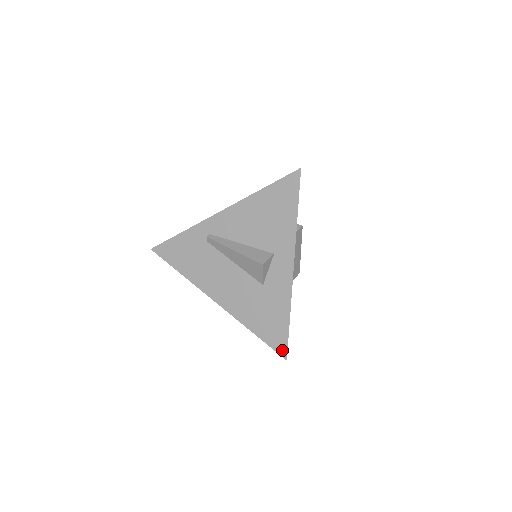
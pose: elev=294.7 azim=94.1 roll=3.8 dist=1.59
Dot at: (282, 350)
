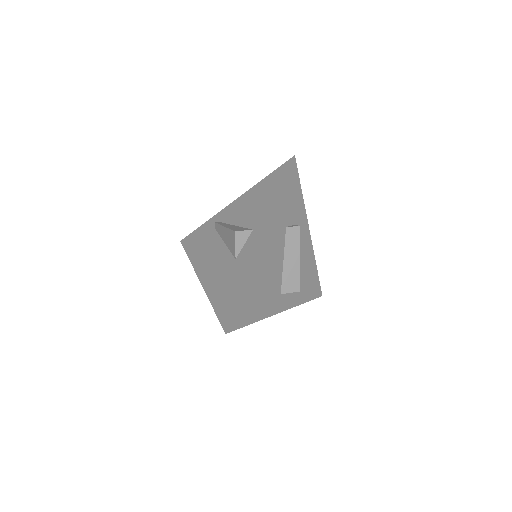
Dot at: (226, 323)
